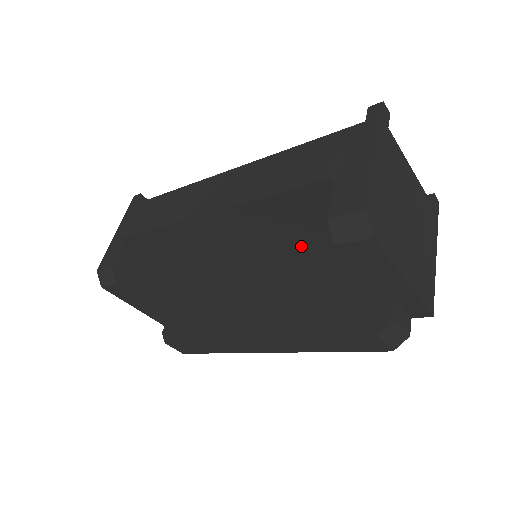
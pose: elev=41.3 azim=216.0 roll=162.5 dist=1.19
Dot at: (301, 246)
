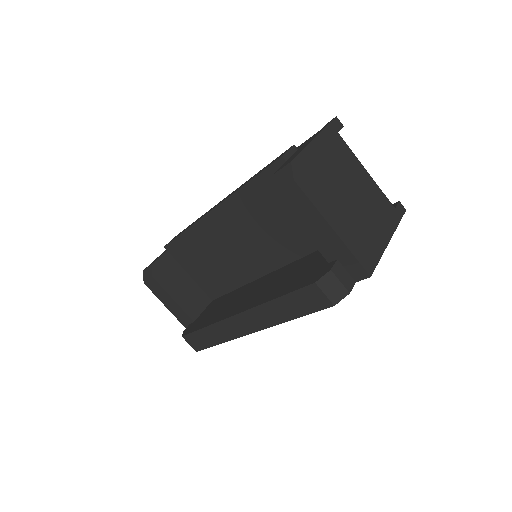
Dot at: (281, 235)
